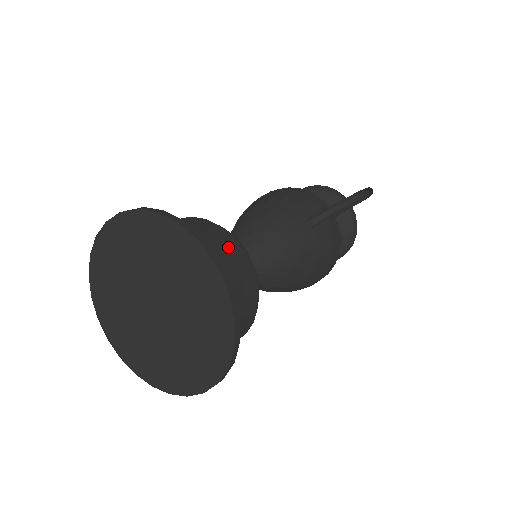
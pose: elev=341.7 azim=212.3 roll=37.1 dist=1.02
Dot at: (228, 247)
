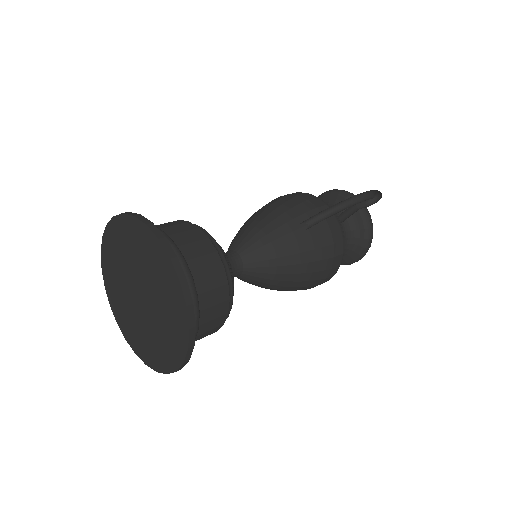
Dot at: (199, 245)
